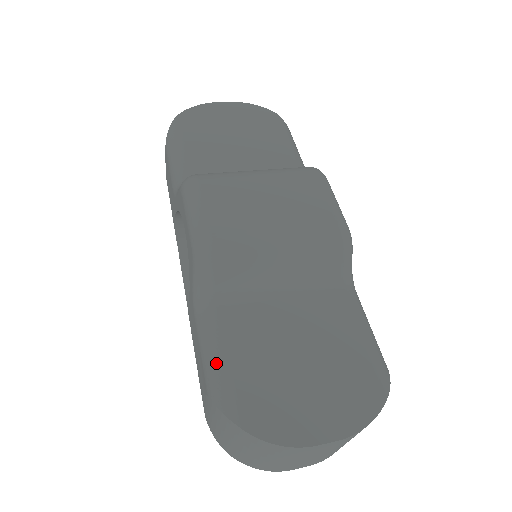
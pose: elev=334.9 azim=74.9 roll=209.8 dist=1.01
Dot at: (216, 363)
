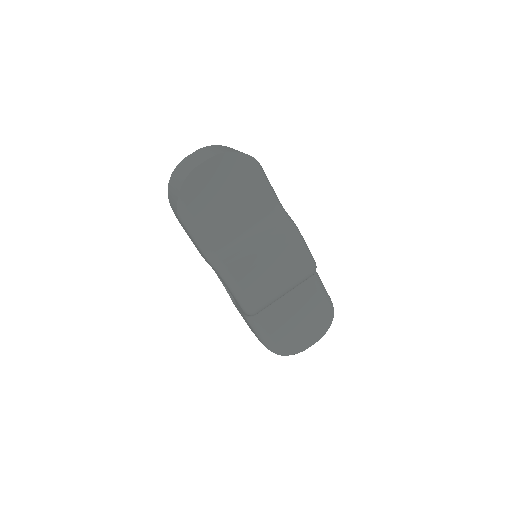
Dot at: (265, 338)
